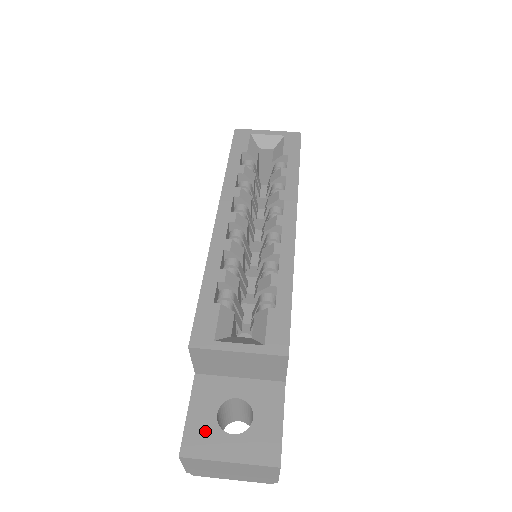
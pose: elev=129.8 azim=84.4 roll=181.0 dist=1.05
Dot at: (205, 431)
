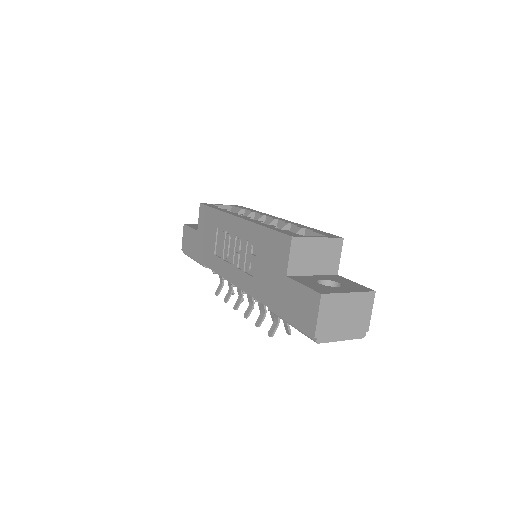
Dot at: (322, 287)
